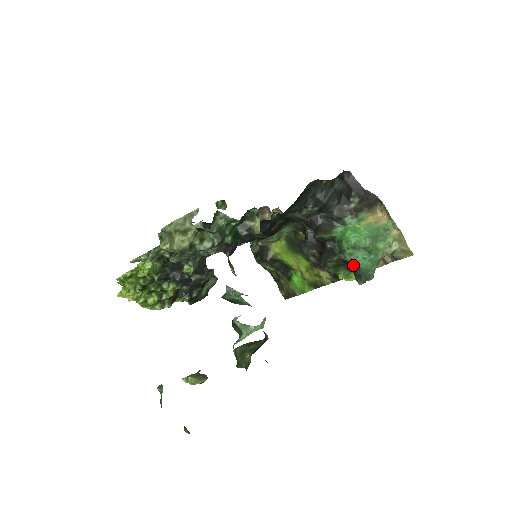
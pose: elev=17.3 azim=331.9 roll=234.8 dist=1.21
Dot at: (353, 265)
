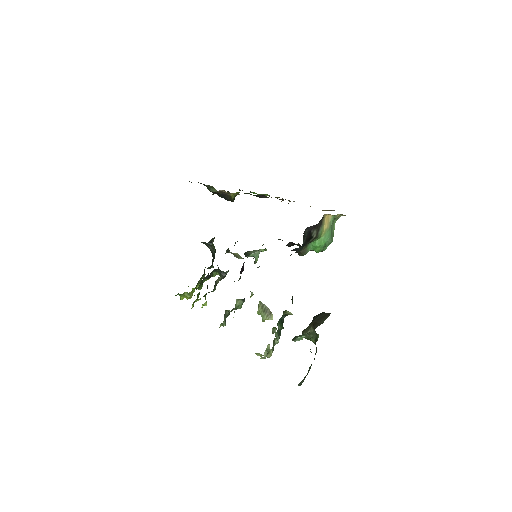
Dot at: occluded
